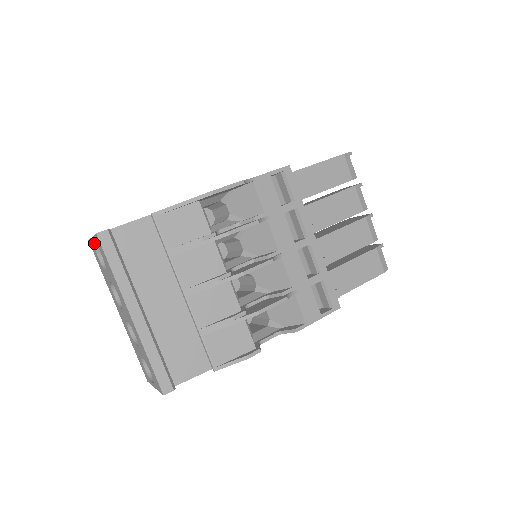
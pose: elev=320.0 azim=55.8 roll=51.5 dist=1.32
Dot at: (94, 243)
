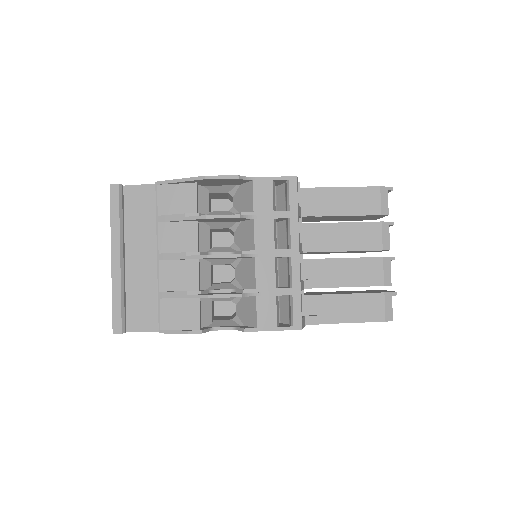
Dot at: occluded
